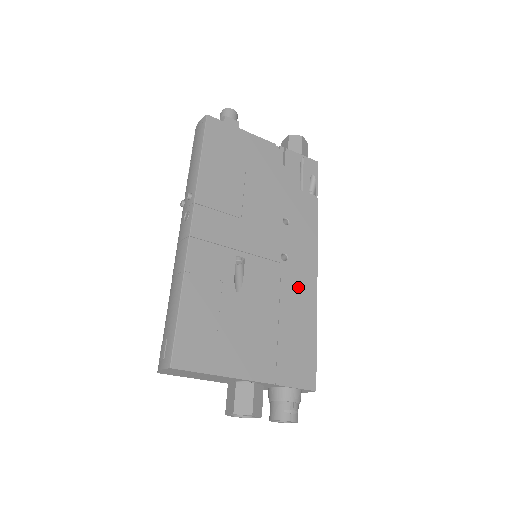
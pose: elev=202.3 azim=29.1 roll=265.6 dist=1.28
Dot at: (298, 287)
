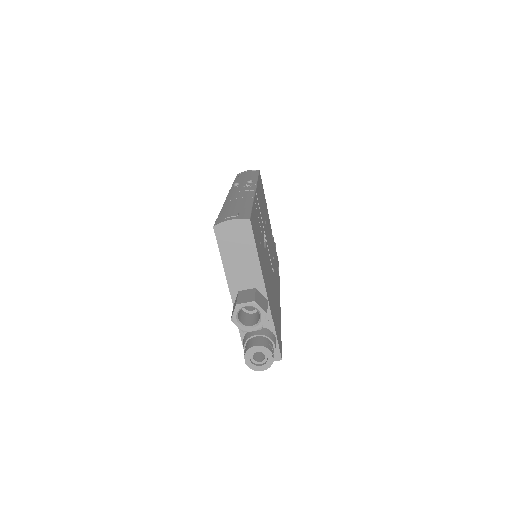
Dot at: occluded
